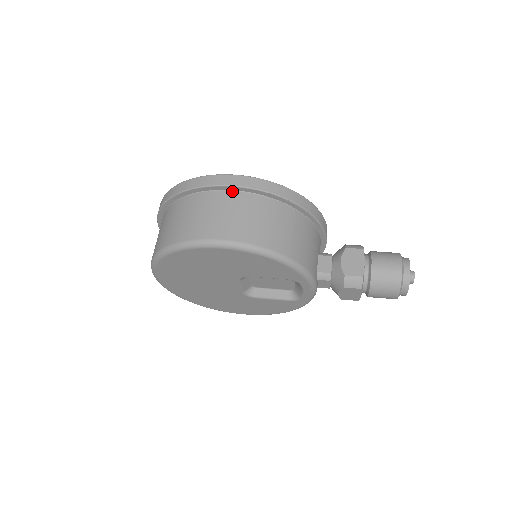
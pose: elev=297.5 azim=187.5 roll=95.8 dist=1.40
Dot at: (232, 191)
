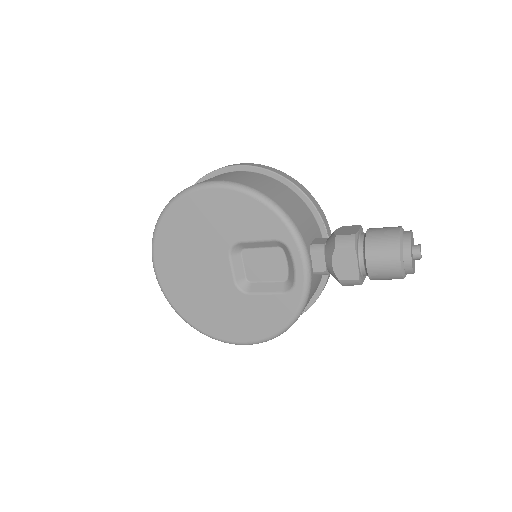
Dot at: (234, 171)
